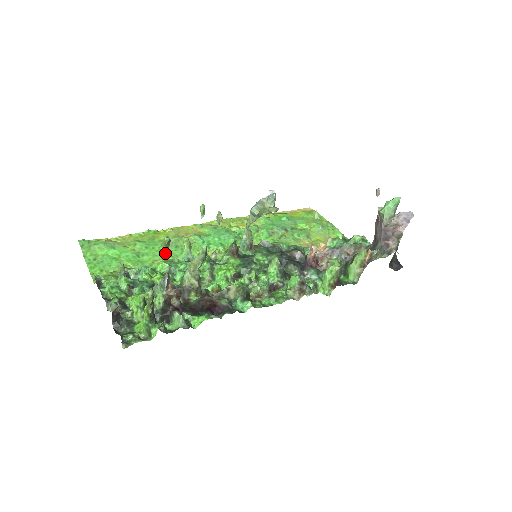
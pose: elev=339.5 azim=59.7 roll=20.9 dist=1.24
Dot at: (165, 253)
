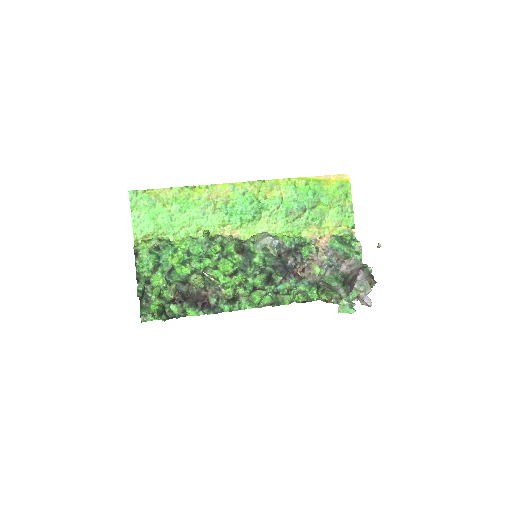
Dot at: (172, 292)
